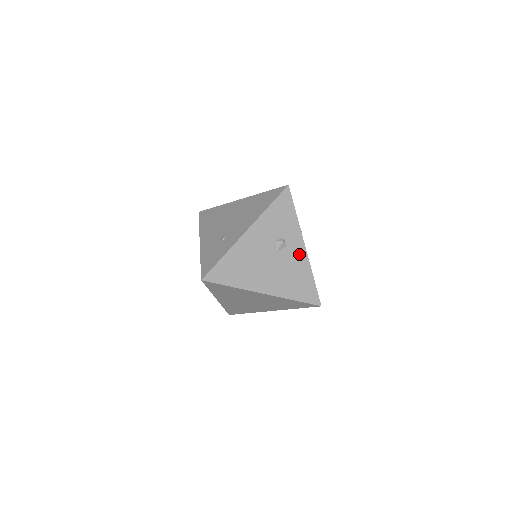
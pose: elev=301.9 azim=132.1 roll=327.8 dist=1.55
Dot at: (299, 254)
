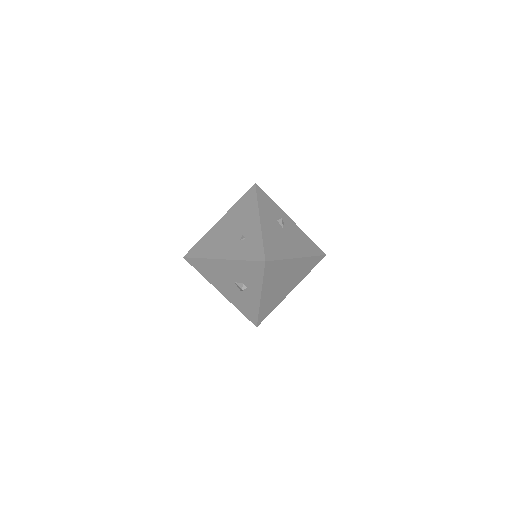
Dot at: (293, 225)
